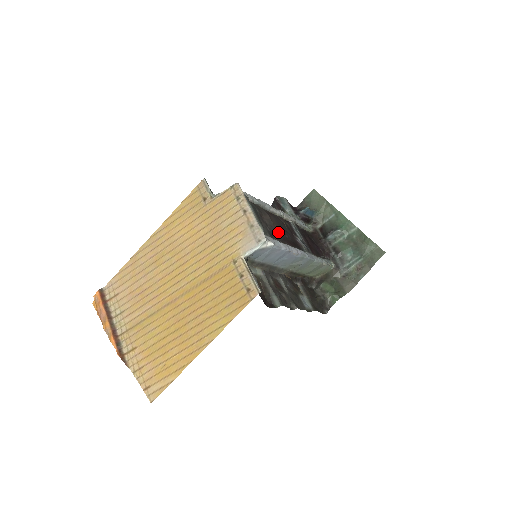
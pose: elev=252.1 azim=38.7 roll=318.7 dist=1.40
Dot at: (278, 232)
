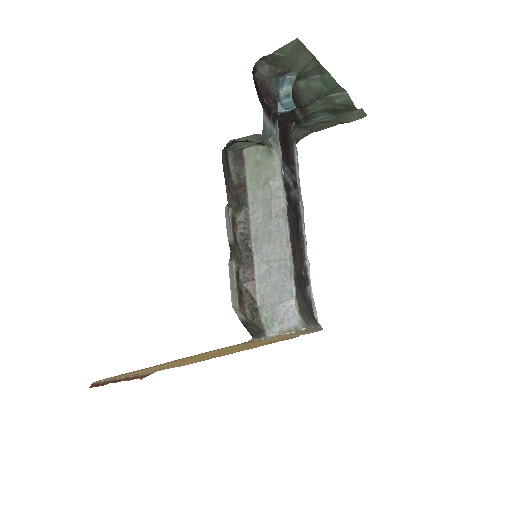
Dot at: occluded
